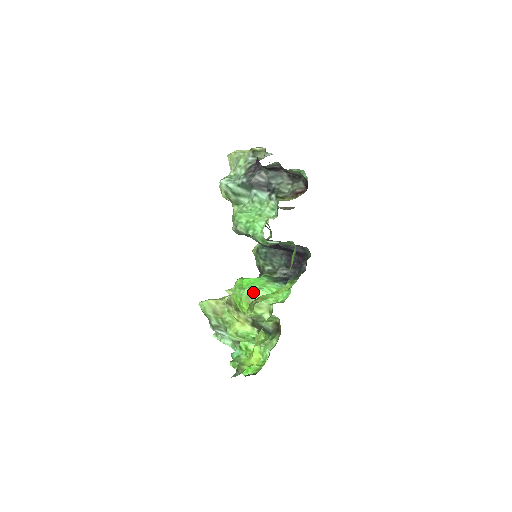
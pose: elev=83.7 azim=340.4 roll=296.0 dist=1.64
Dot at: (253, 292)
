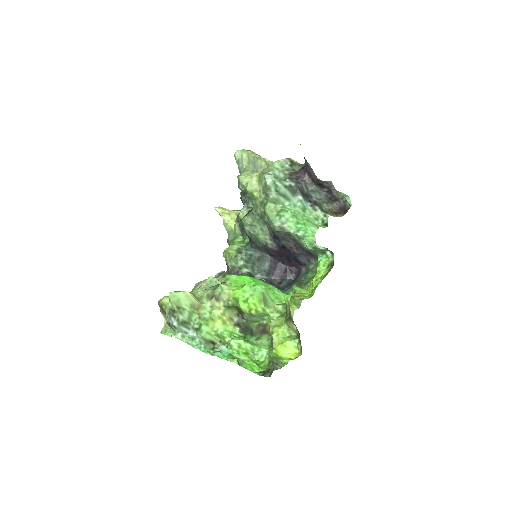
Dot at: (265, 290)
